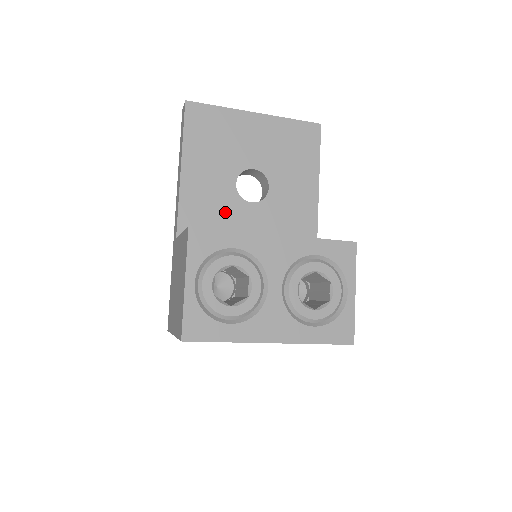
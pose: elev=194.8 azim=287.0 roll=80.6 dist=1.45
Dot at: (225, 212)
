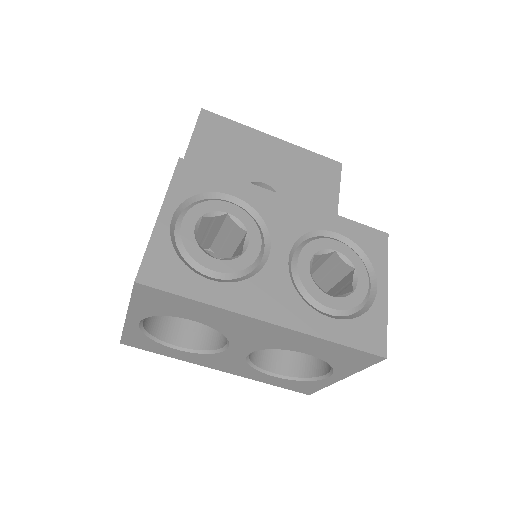
Dot at: occluded
